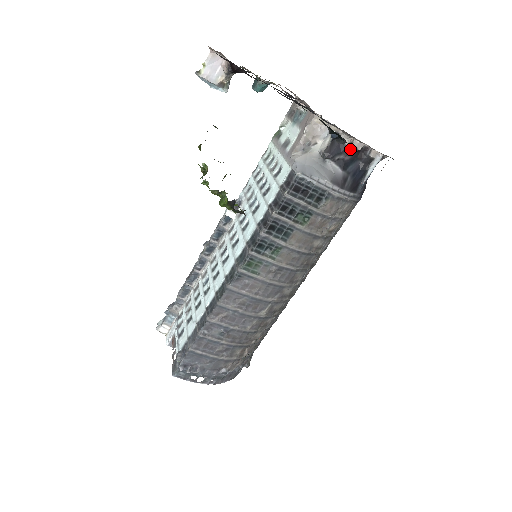
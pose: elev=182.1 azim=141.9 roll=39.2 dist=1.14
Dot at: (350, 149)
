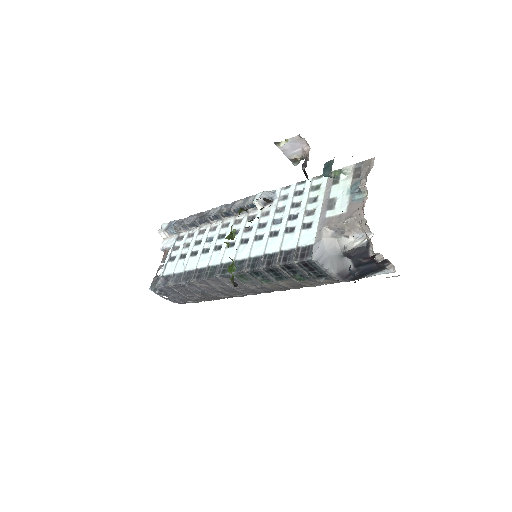
Dot at: (372, 256)
